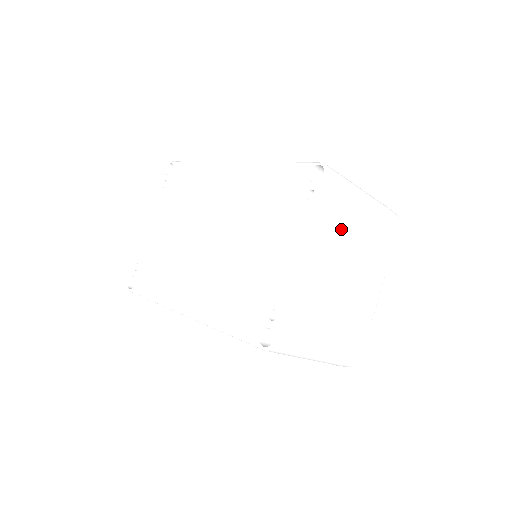
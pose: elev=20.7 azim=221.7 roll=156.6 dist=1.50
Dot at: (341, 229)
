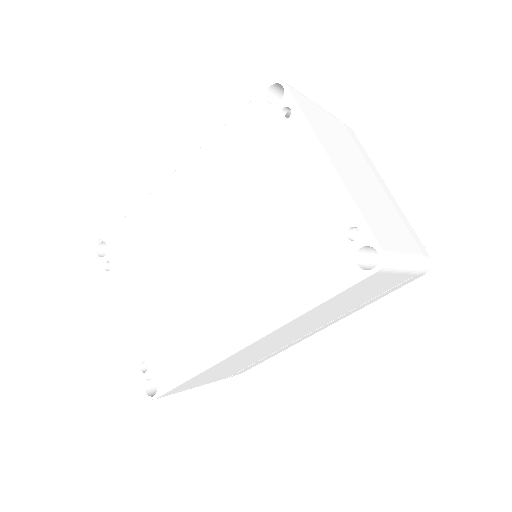
Dot at: (330, 135)
